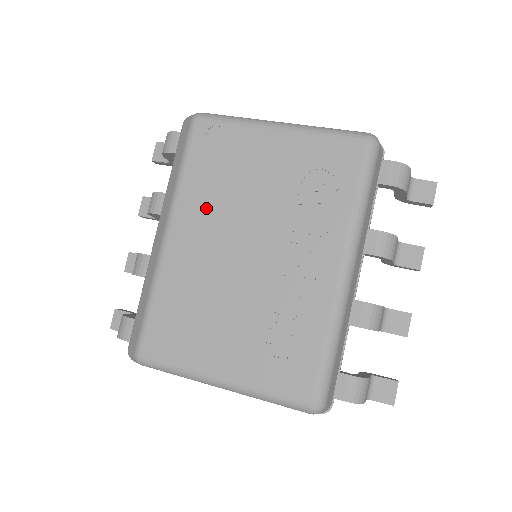
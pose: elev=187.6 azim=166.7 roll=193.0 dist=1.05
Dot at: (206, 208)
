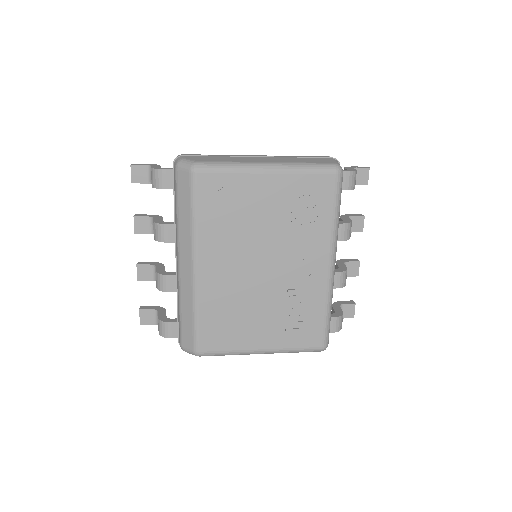
Dot at: (223, 243)
